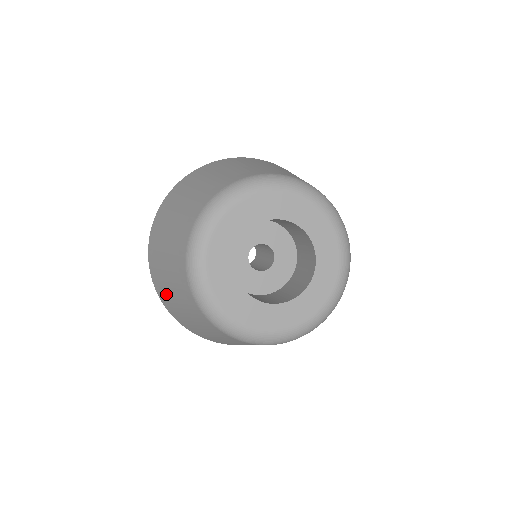
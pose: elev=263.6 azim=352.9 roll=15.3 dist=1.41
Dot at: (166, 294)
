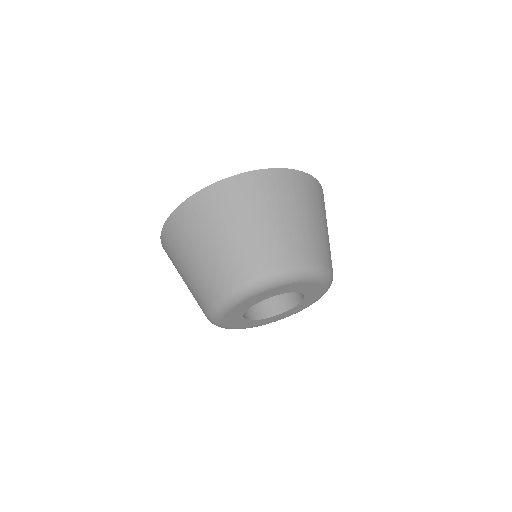
Dot at: (183, 240)
